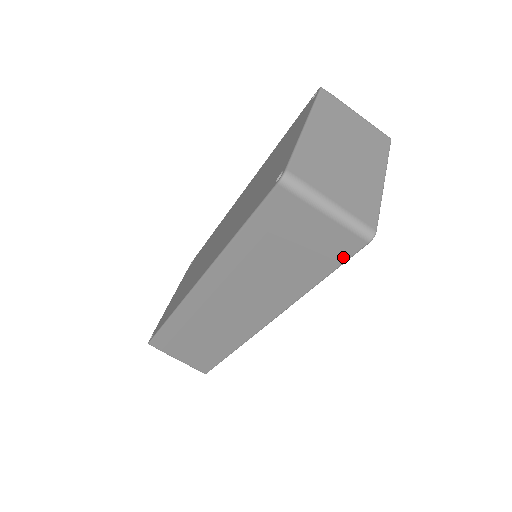
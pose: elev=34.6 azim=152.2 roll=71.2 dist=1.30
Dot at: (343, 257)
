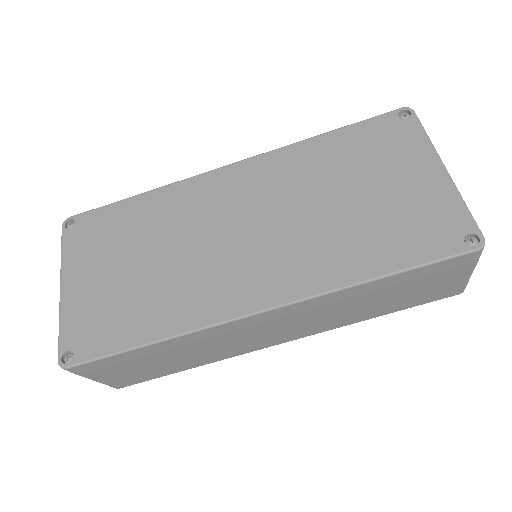
Dot at: (430, 301)
